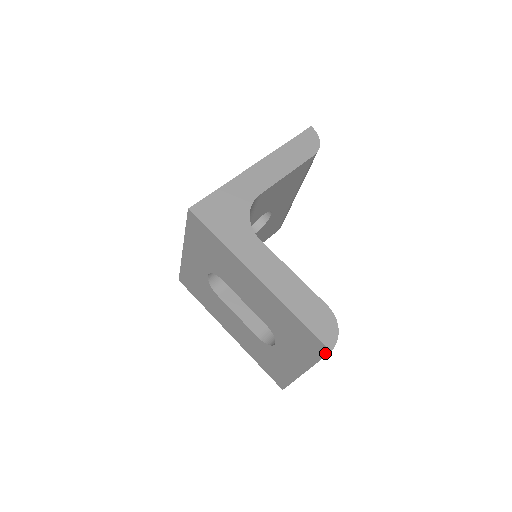
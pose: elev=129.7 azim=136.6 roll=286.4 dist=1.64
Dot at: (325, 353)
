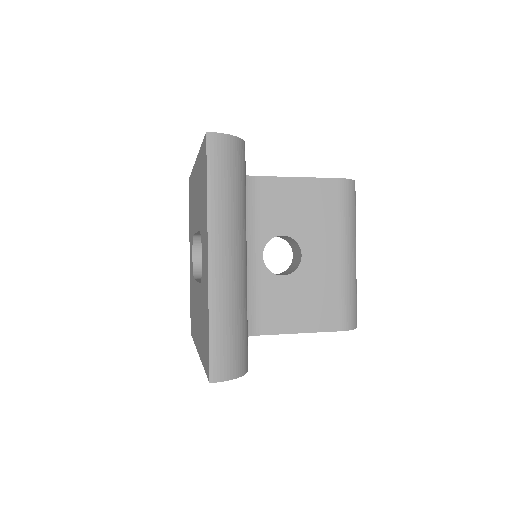
Dot at: (206, 148)
